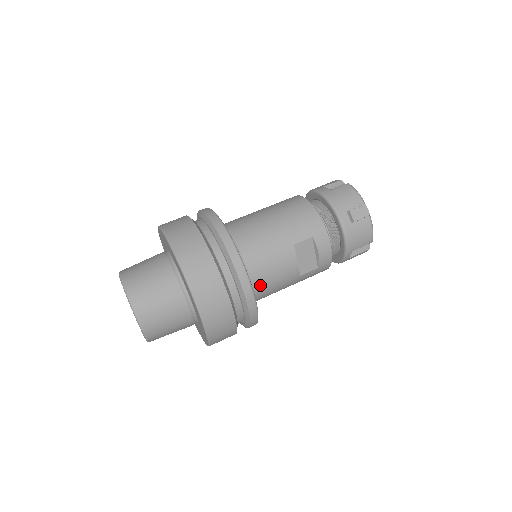
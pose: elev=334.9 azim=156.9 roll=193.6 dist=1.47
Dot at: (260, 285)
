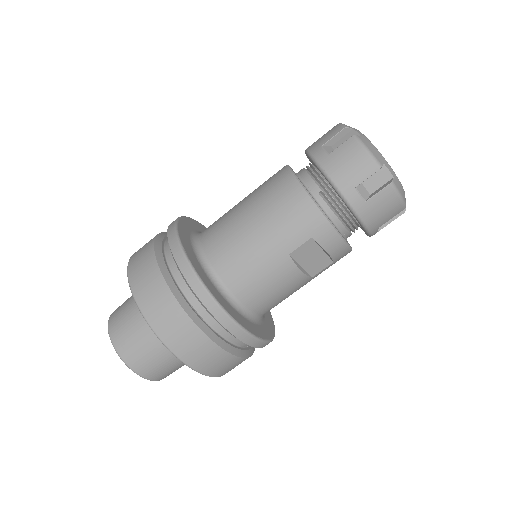
Dot at: (261, 307)
